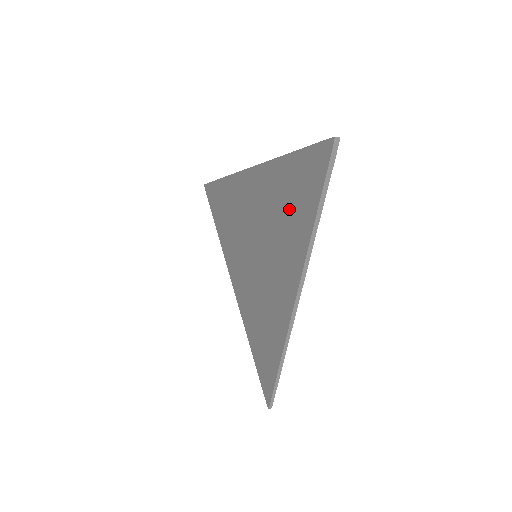
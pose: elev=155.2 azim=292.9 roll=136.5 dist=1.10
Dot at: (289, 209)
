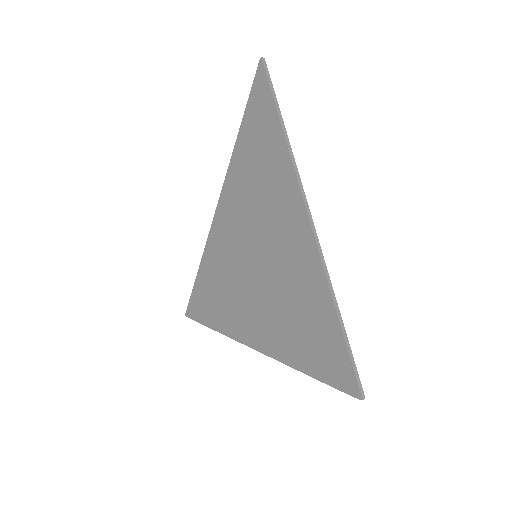
Dot at: (259, 152)
